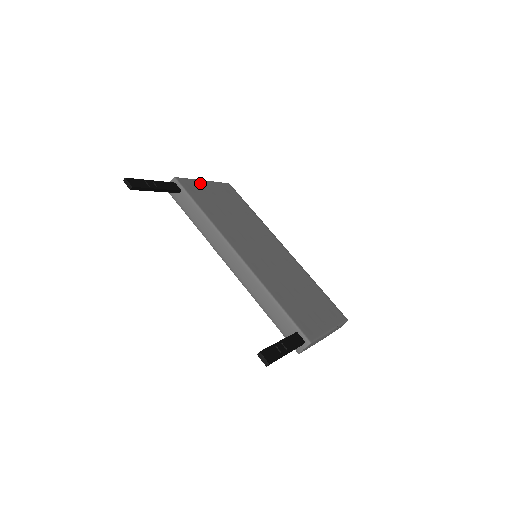
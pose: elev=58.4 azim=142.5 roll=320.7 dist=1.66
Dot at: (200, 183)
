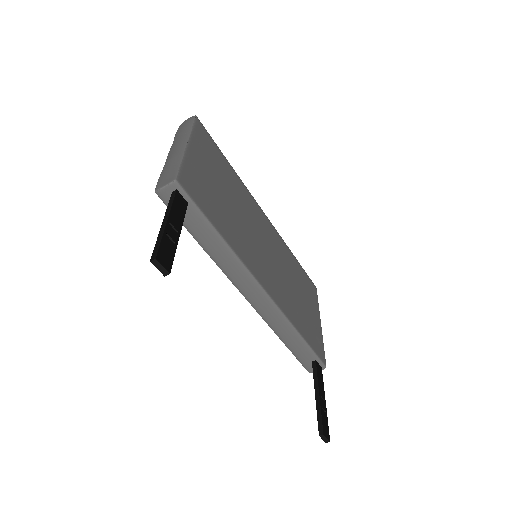
Dot at: (190, 159)
